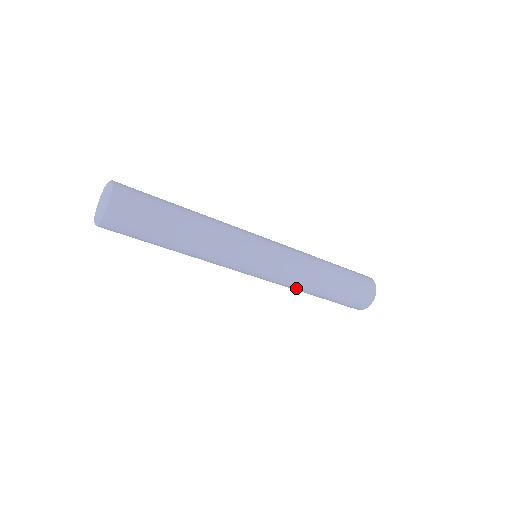
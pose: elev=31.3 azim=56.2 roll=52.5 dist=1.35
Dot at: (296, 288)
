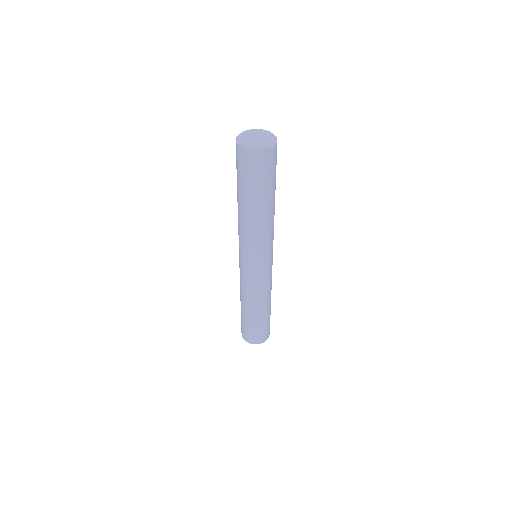
Dot at: (242, 291)
